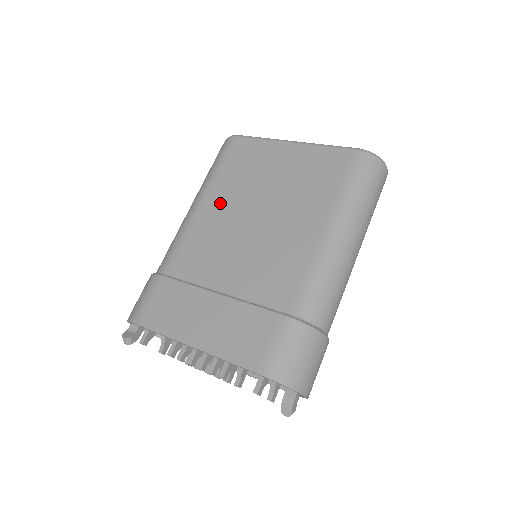
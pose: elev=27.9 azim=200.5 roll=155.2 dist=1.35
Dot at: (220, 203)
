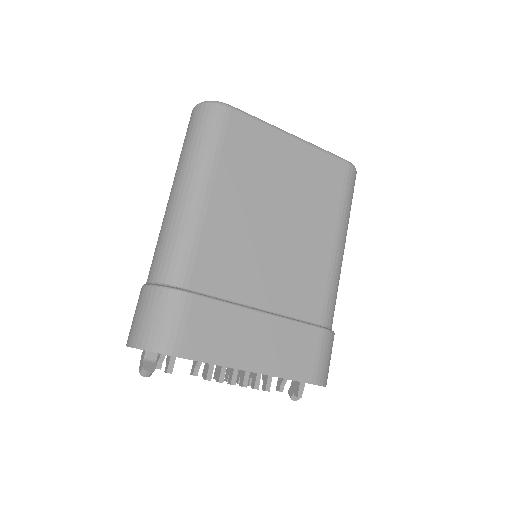
Dot at: (232, 199)
